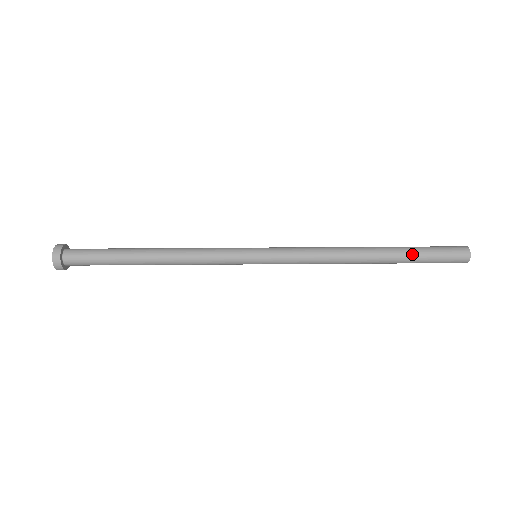
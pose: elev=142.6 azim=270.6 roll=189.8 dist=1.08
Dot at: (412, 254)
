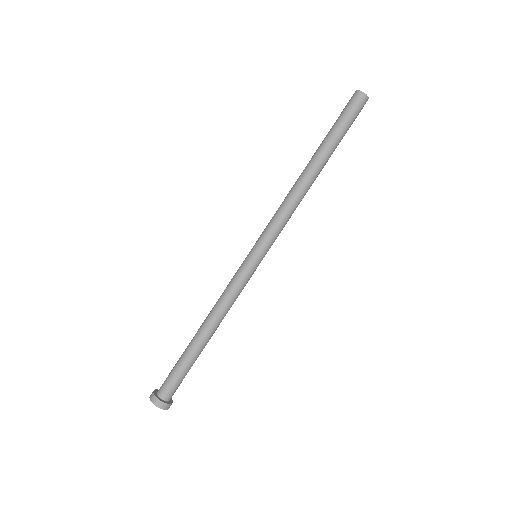
Dot at: (337, 140)
